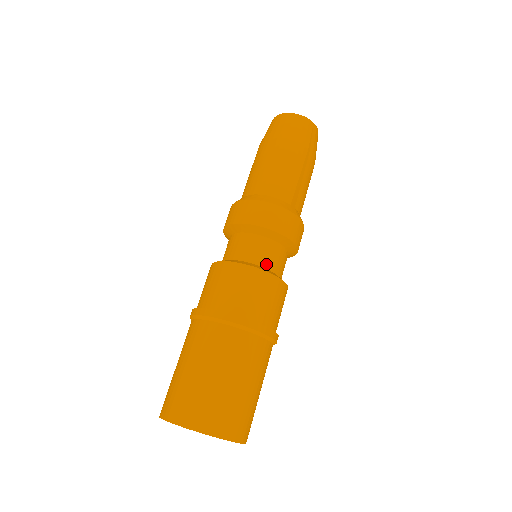
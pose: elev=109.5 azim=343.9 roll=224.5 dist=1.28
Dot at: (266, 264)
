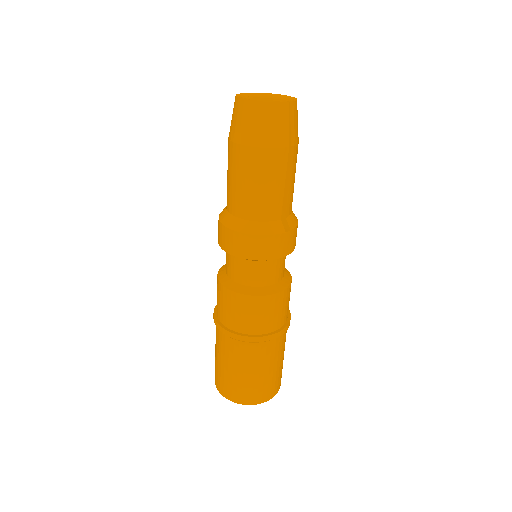
Dot at: (269, 282)
